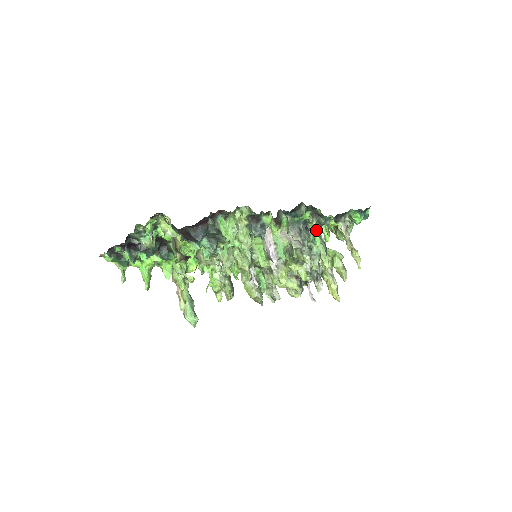
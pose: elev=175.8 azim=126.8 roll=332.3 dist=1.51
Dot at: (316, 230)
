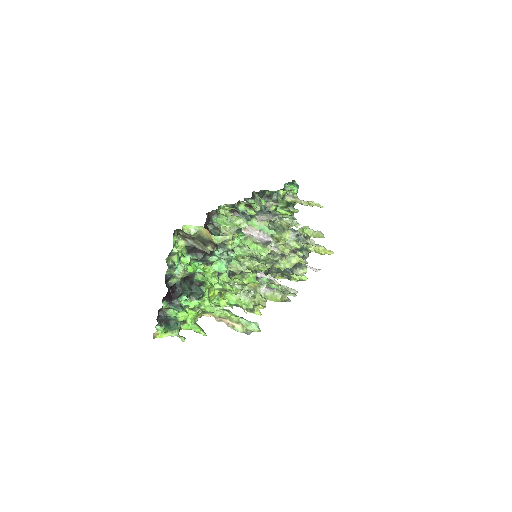
Dot at: occluded
